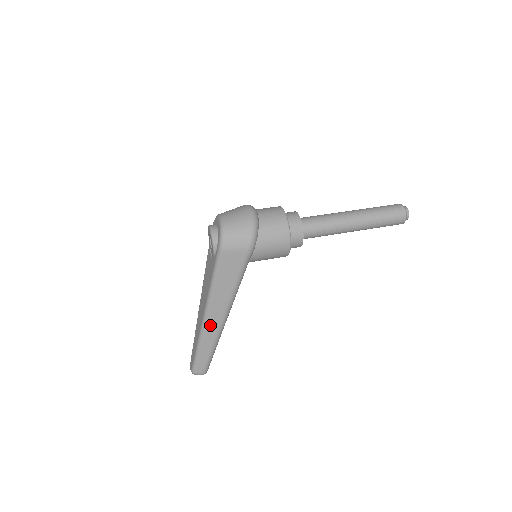
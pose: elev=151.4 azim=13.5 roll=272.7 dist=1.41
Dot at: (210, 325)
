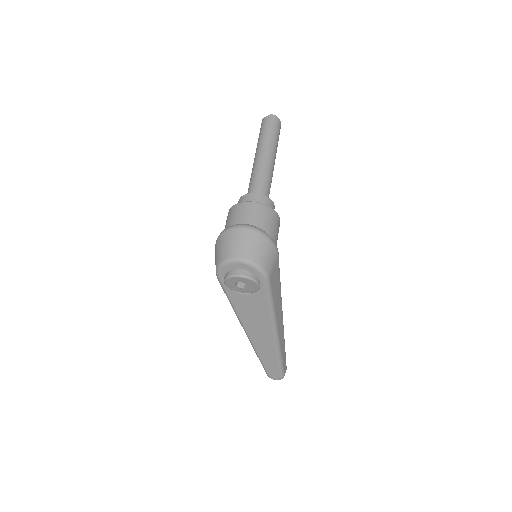
Dot at: (280, 335)
